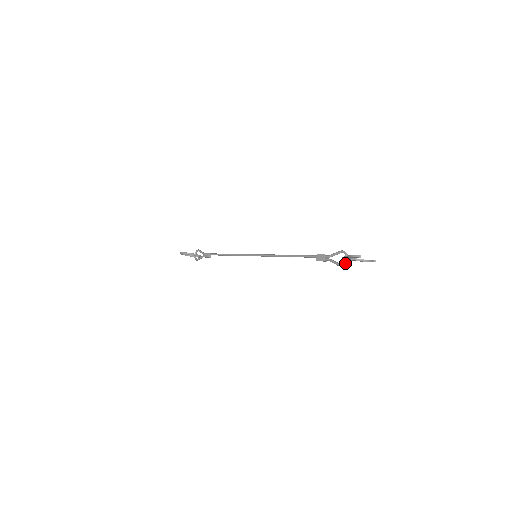
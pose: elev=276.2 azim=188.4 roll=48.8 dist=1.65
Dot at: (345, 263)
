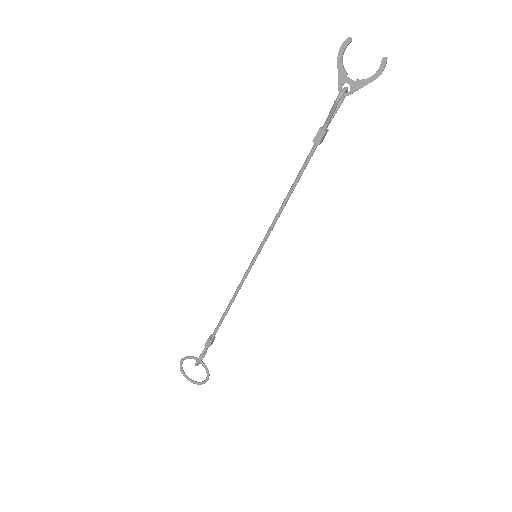
Dot at: (342, 90)
